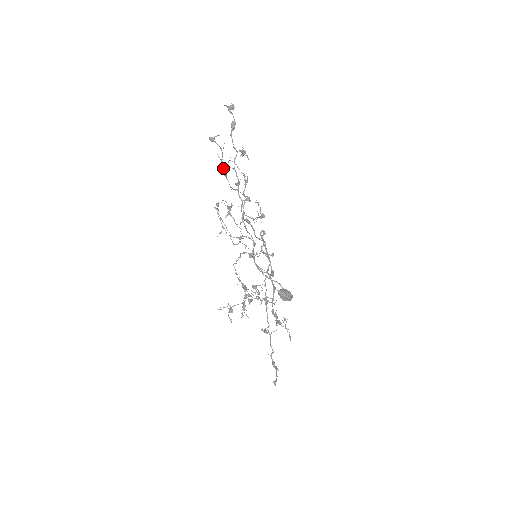
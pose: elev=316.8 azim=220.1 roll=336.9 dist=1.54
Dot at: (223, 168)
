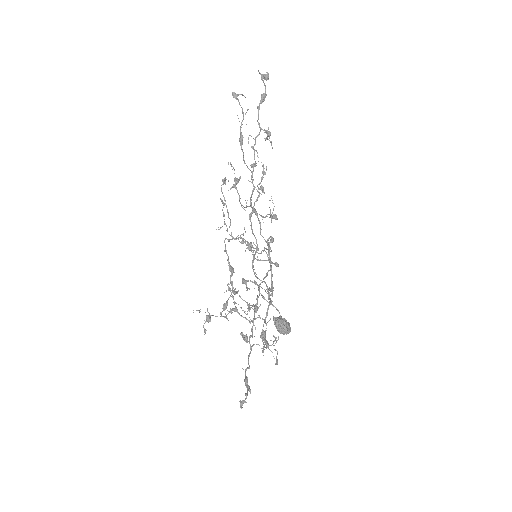
Dot at: (240, 135)
